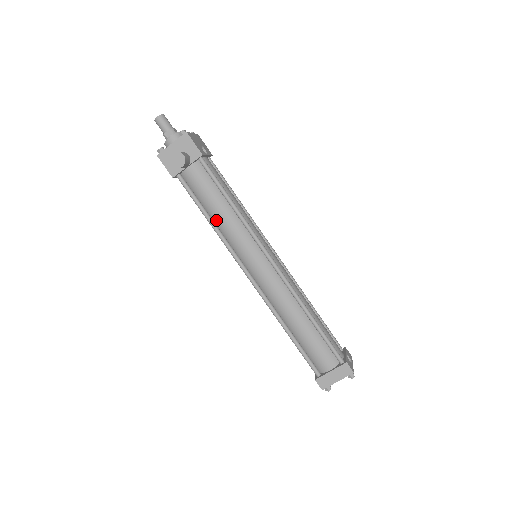
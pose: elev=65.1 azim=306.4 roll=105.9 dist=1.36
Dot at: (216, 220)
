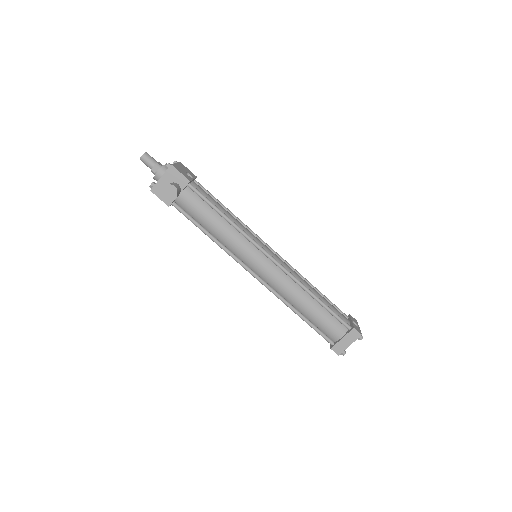
Dot at: (215, 234)
